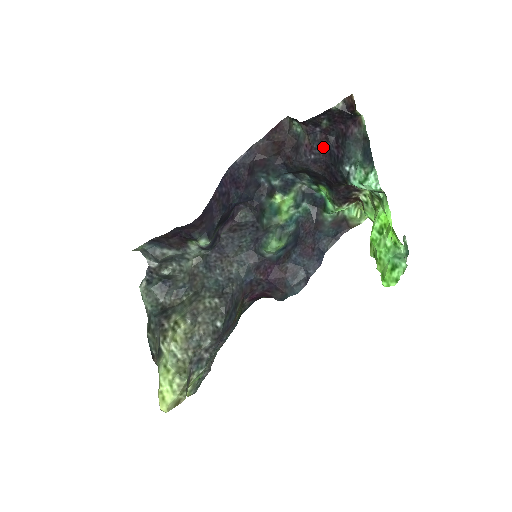
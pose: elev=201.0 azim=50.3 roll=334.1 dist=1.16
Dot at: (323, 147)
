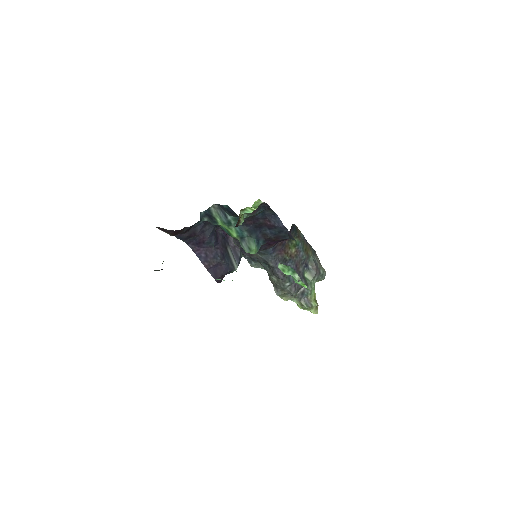
Dot at: occluded
